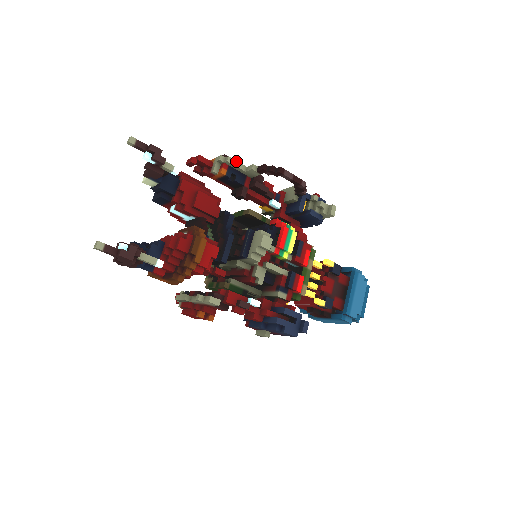
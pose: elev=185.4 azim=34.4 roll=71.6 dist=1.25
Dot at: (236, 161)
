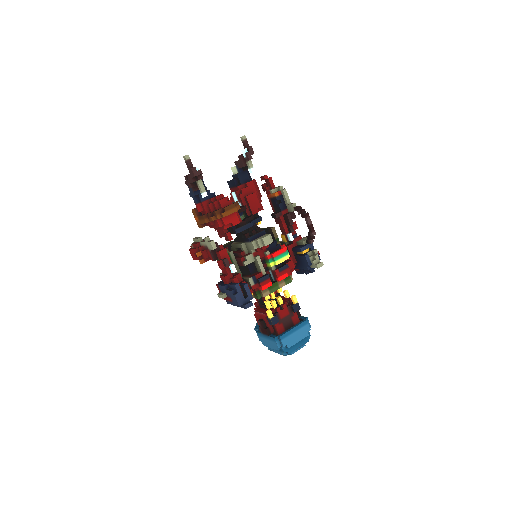
Dot at: occluded
